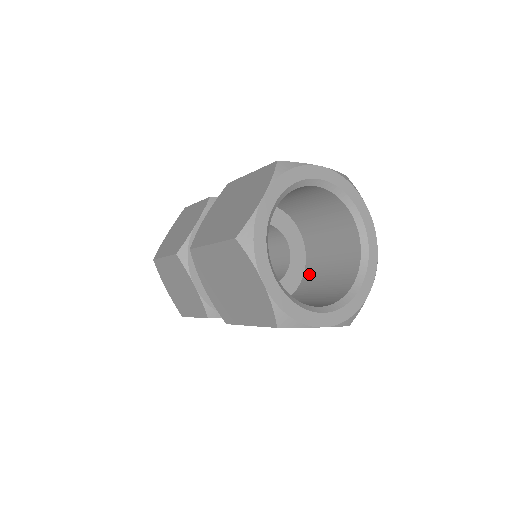
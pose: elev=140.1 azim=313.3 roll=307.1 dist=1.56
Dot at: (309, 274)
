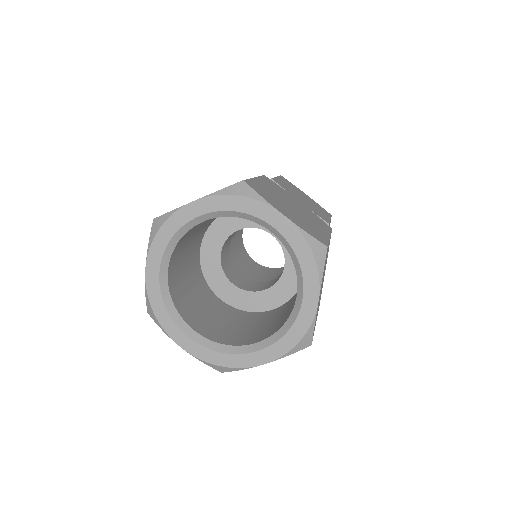
Dot at: (279, 309)
